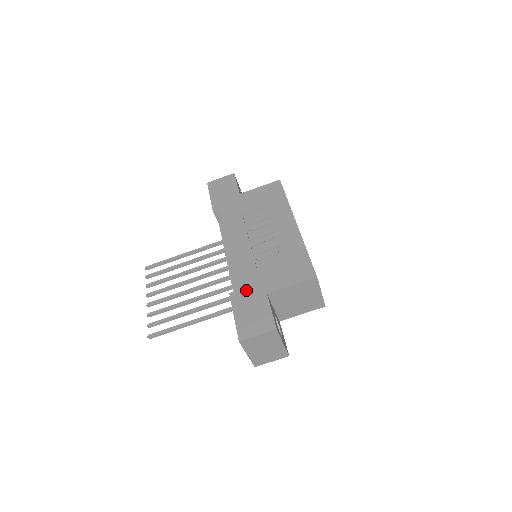
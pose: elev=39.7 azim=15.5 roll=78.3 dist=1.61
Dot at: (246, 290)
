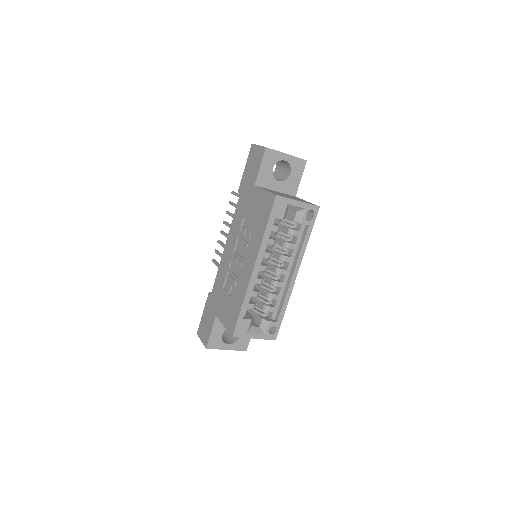
Dot at: (213, 300)
